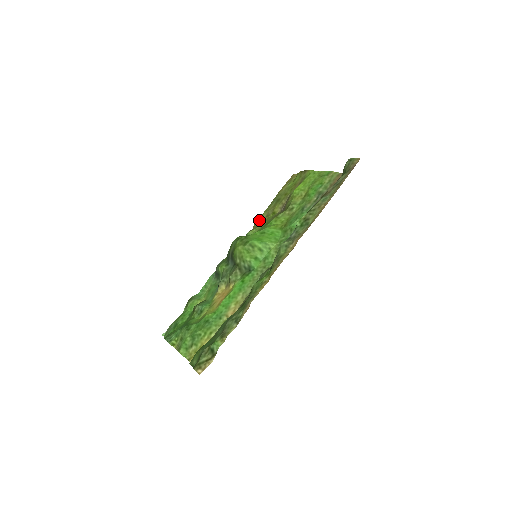
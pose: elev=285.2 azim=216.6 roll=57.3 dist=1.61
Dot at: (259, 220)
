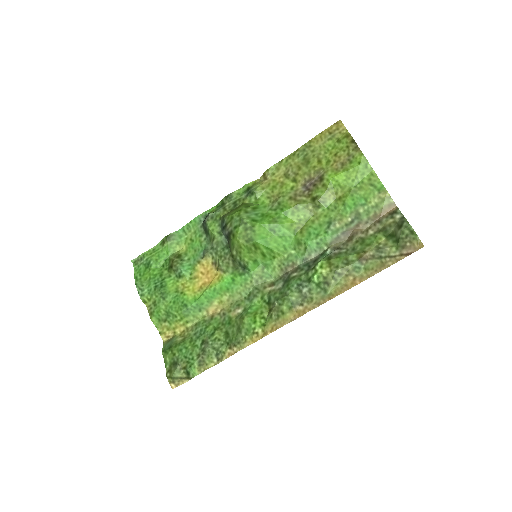
Dot at: (274, 171)
